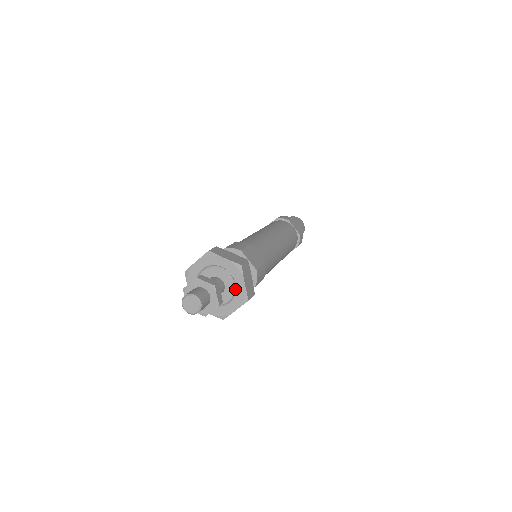
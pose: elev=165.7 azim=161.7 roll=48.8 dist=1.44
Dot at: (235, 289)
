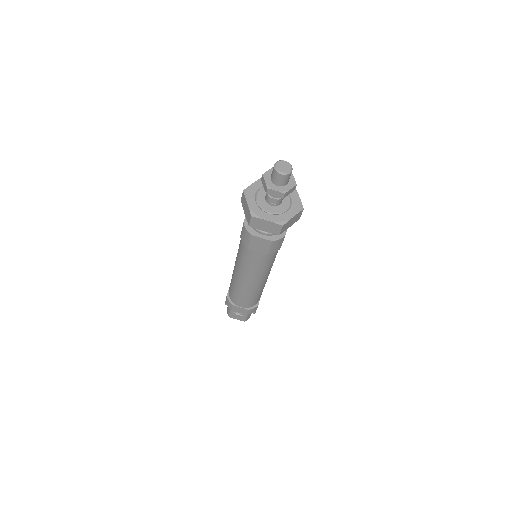
Dot at: (283, 213)
